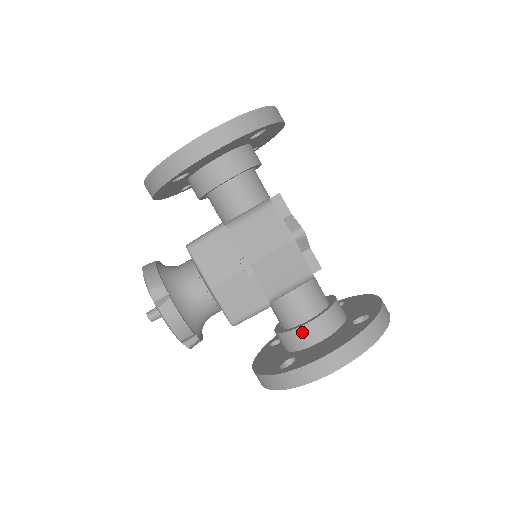
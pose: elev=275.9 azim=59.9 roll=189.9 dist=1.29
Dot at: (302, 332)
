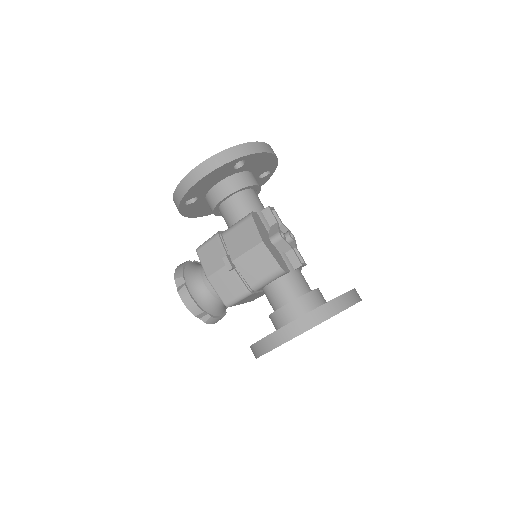
Dot at: (278, 315)
